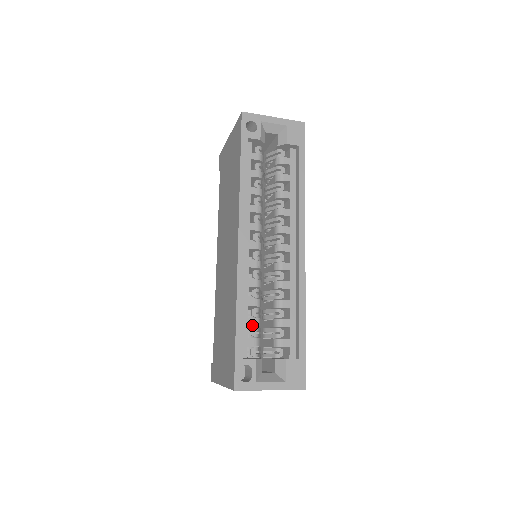
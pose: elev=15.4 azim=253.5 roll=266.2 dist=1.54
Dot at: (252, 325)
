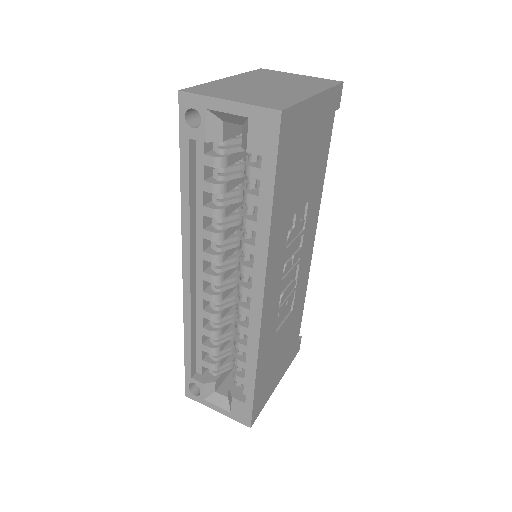
Dot at: (207, 352)
